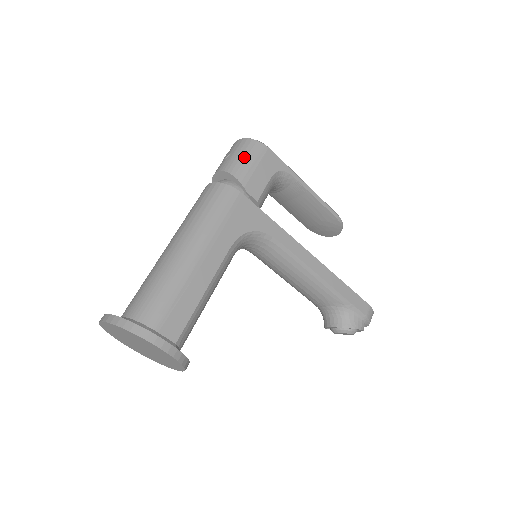
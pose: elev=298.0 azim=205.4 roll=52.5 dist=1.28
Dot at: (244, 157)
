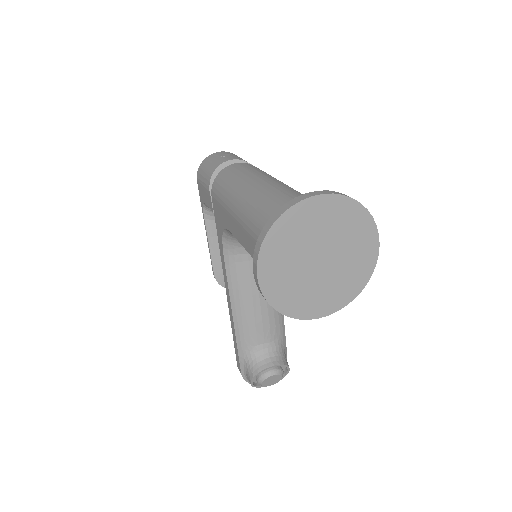
Dot at: occluded
